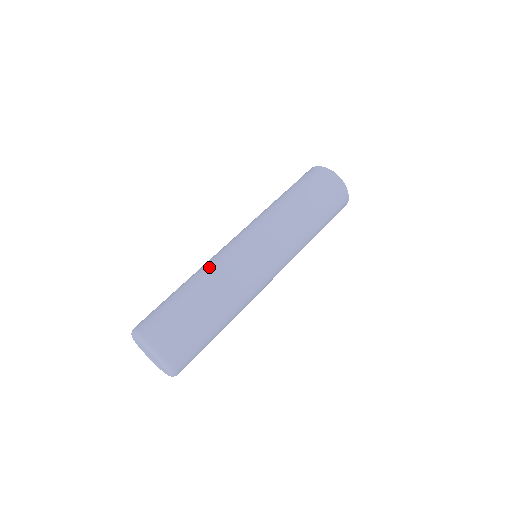
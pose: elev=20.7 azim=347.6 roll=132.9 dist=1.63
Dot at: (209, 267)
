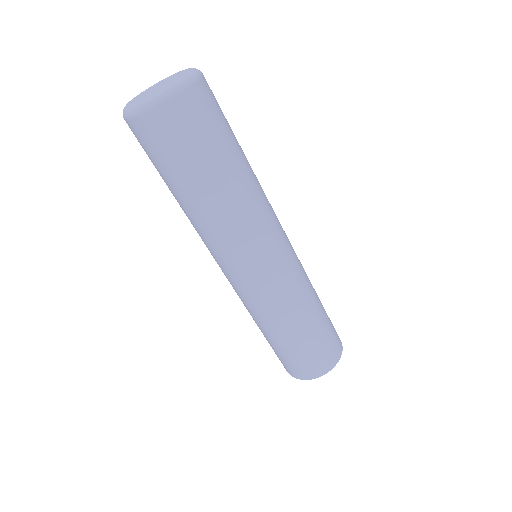
Dot at: occluded
